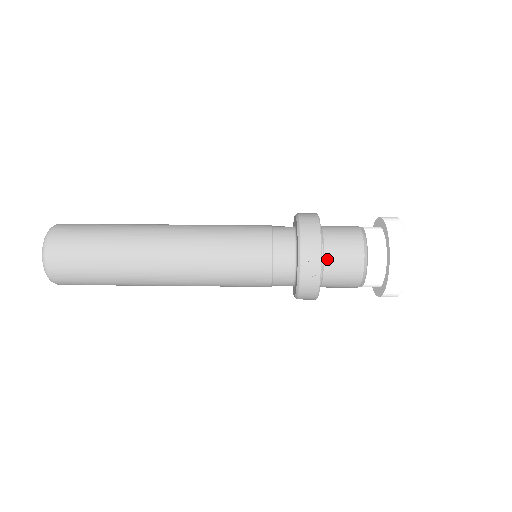
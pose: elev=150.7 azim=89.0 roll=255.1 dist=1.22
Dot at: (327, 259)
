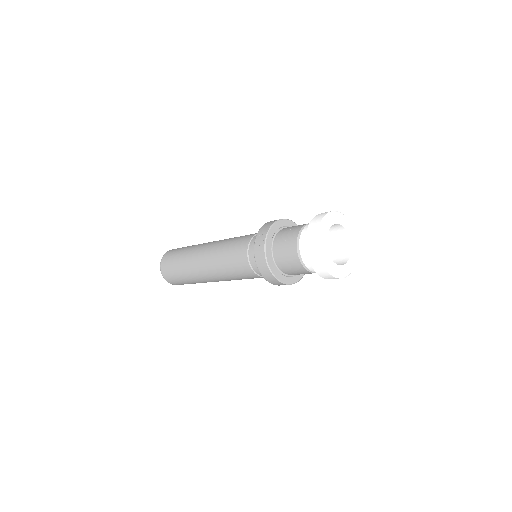
Dot at: (277, 238)
